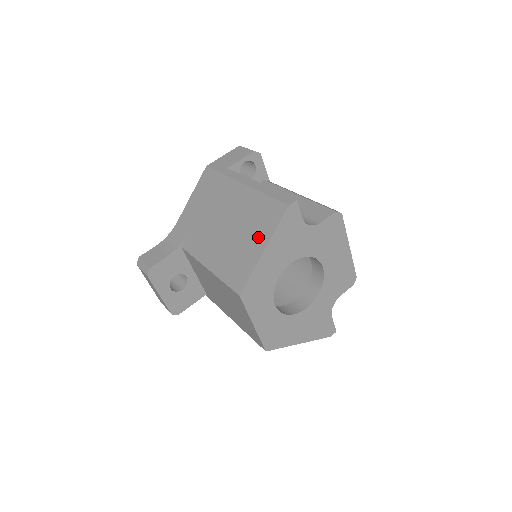
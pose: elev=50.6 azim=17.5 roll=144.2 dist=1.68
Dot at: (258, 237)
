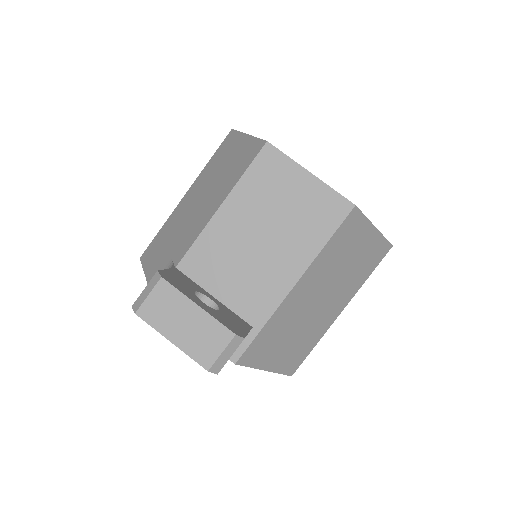
Dot at: (234, 148)
